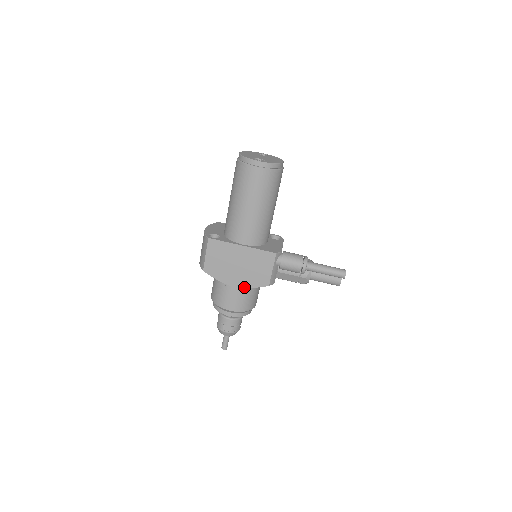
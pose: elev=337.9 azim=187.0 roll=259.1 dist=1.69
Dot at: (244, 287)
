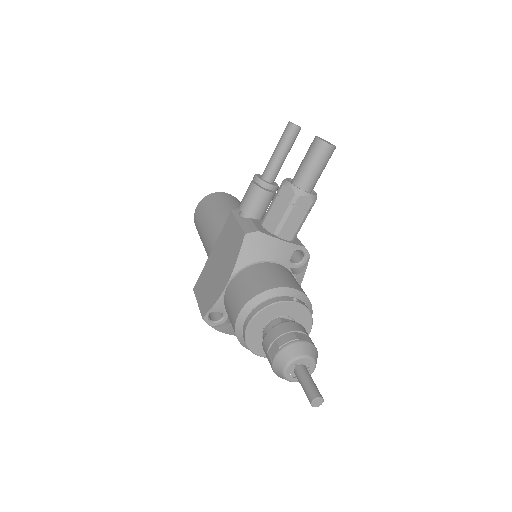
Dot at: (232, 272)
